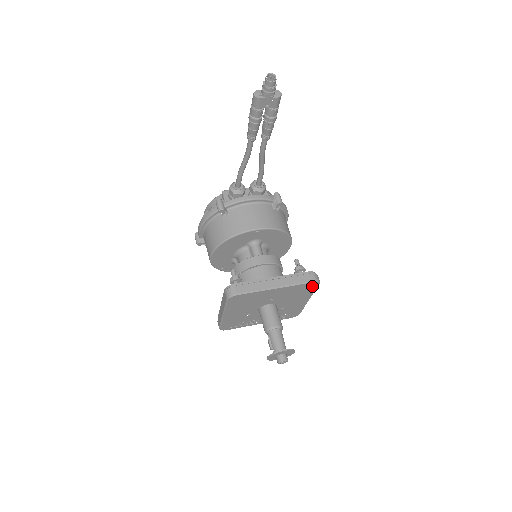
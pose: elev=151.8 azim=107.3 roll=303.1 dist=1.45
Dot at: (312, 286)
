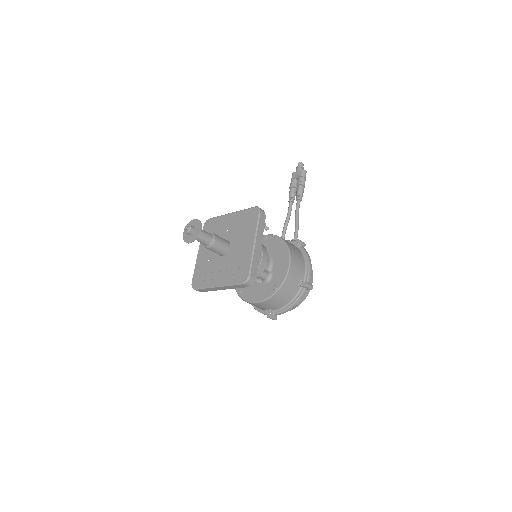
Dot at: (254, 215)
